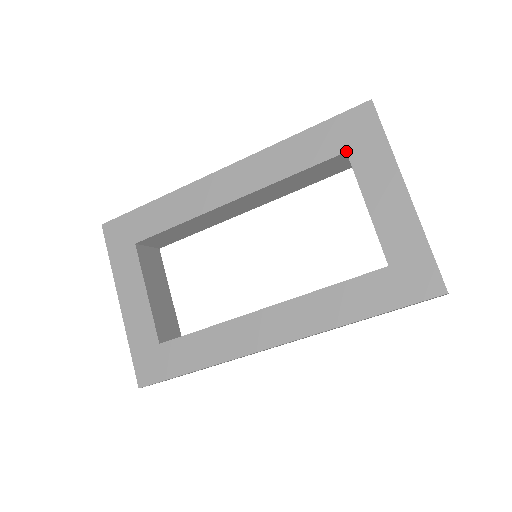
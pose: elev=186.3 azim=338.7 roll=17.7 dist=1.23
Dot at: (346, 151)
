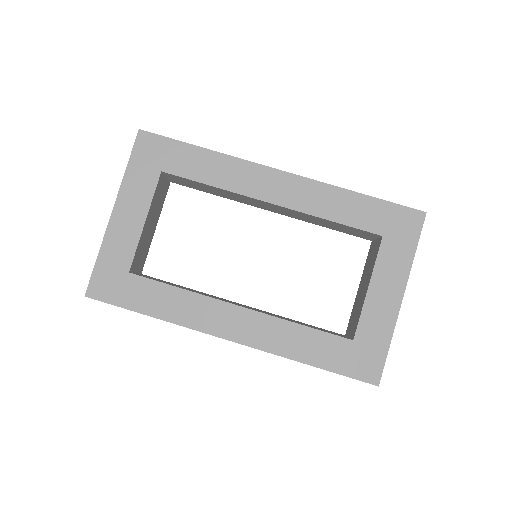
Dot at: (383, 235)
